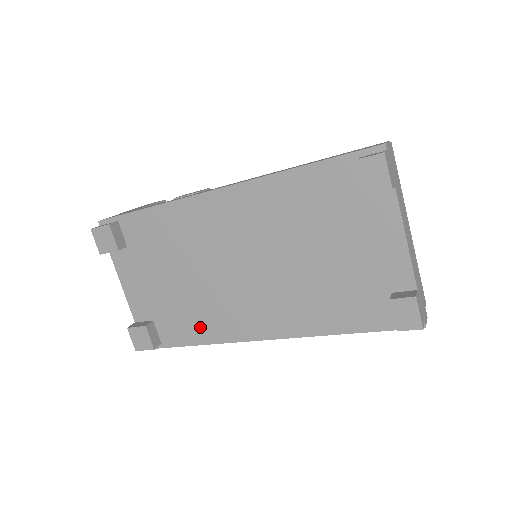
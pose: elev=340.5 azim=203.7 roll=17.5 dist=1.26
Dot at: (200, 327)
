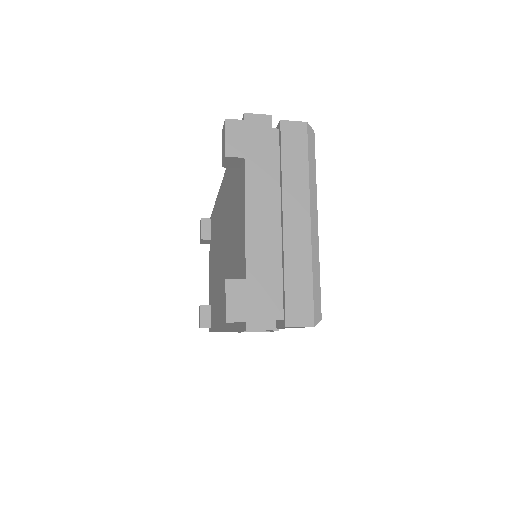
Dot at: (215, 314)
